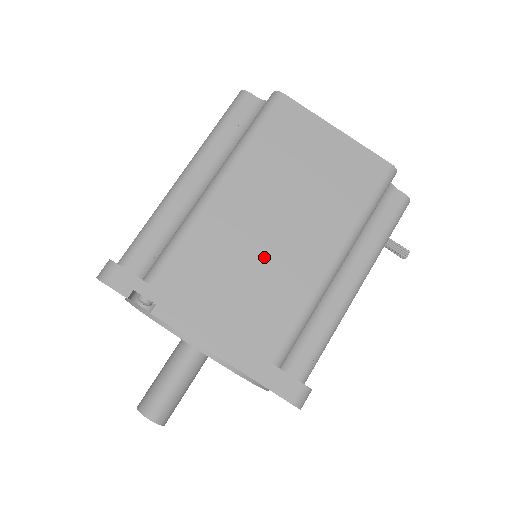
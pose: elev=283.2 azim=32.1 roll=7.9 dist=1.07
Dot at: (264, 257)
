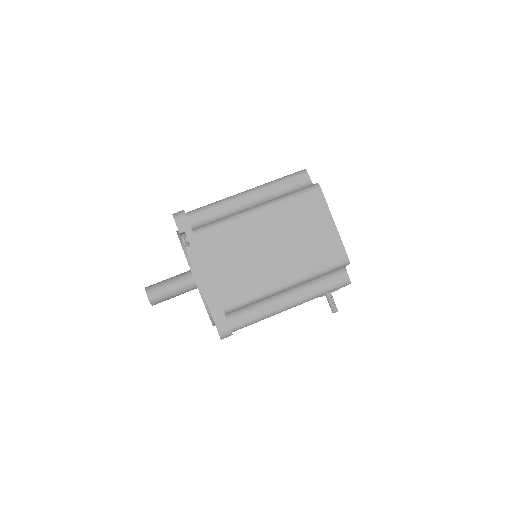
Dot at: (254, 259)
